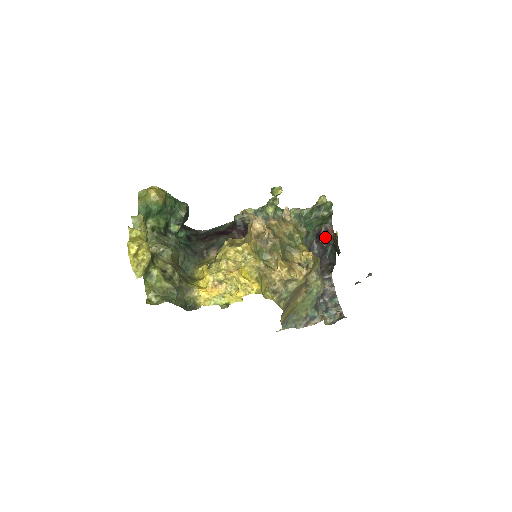
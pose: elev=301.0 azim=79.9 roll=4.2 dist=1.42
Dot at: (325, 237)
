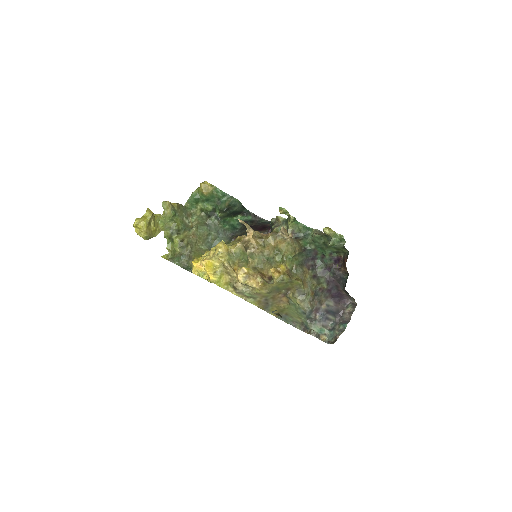
Dot at: (344, 265)
